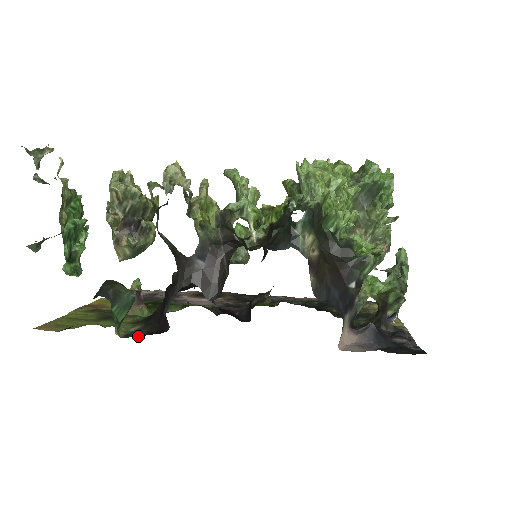
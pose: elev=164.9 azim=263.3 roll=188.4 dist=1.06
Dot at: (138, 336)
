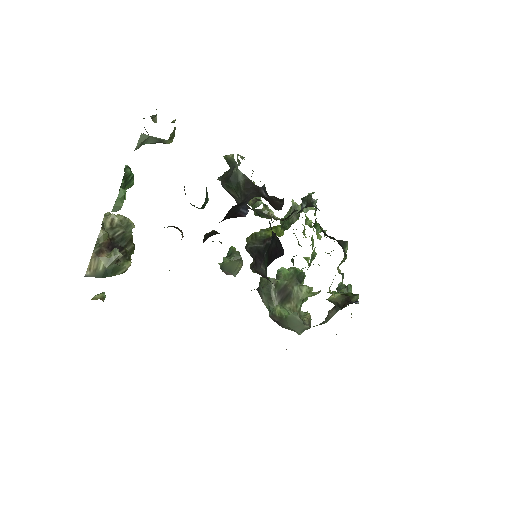
Dot at: occluded
